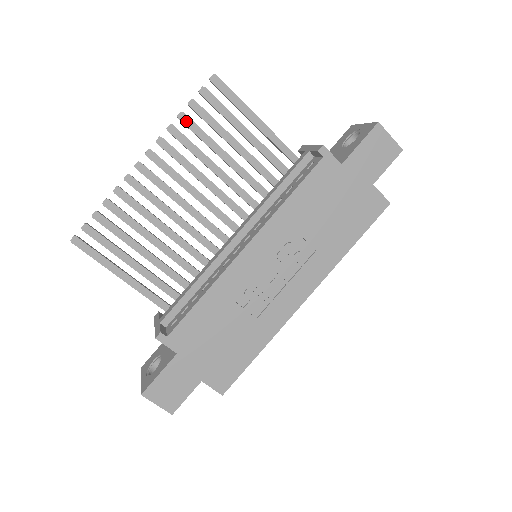
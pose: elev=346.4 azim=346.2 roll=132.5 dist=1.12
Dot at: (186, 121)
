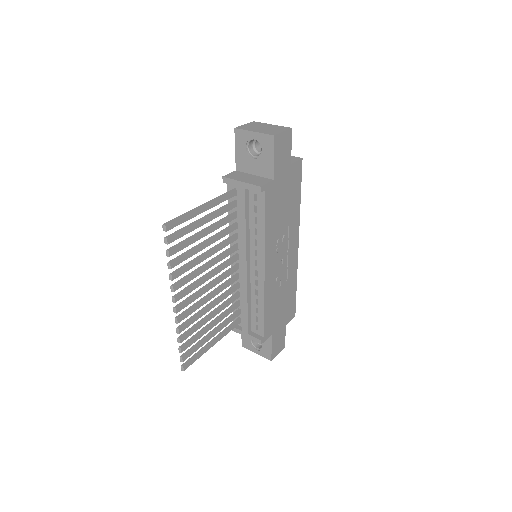
Dot at: (175, 264)
